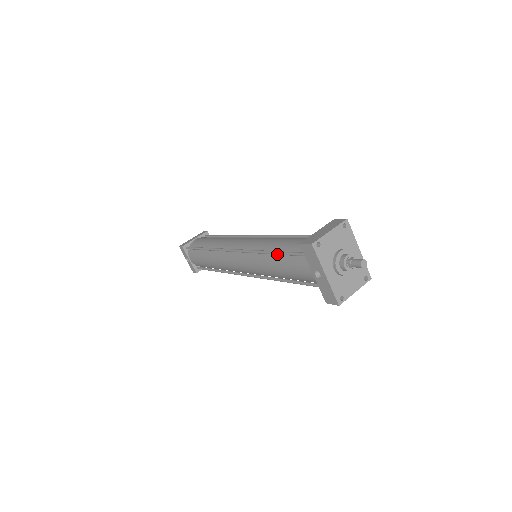
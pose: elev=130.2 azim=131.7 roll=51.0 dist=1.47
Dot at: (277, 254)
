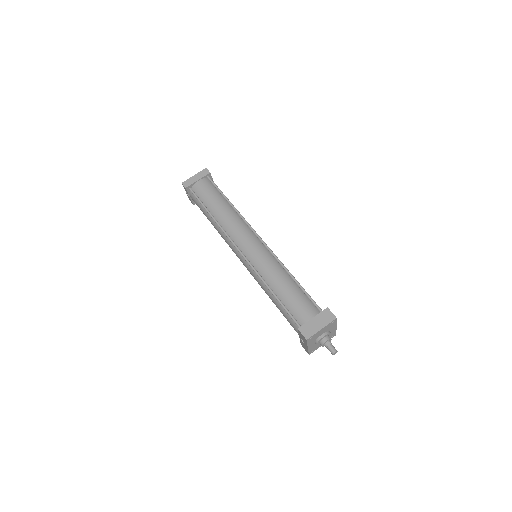
Dot at: (277, 300)
